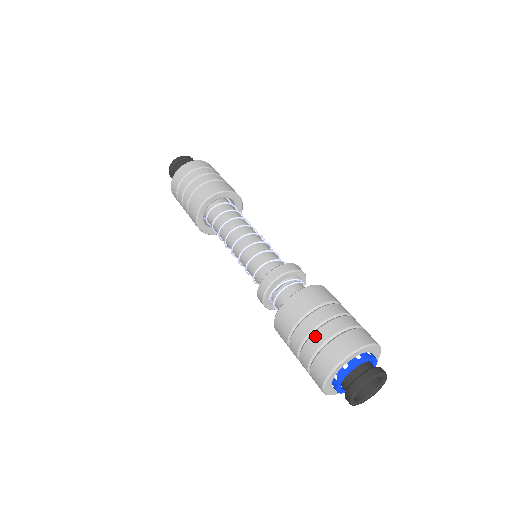
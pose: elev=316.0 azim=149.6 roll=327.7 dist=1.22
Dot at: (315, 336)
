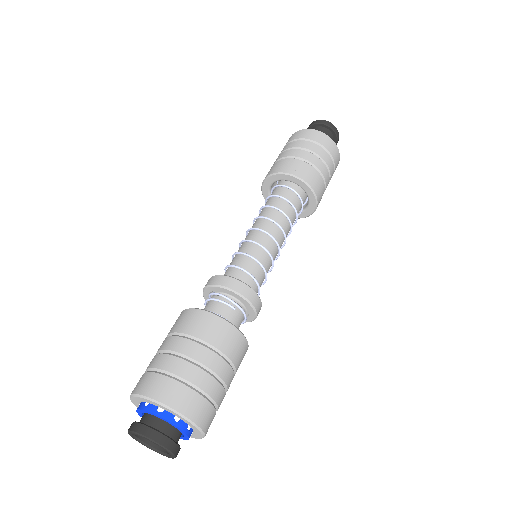
Dot at: (159, 356)
